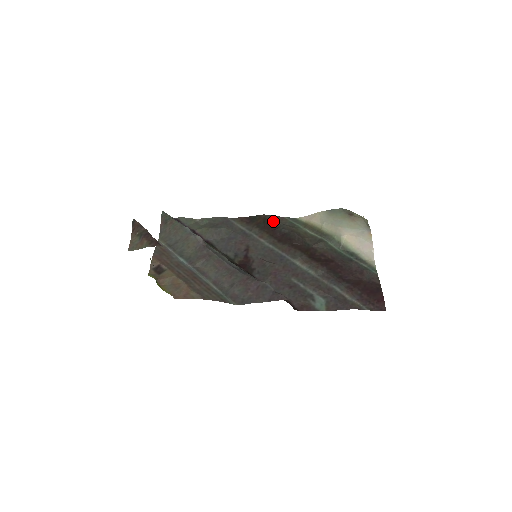
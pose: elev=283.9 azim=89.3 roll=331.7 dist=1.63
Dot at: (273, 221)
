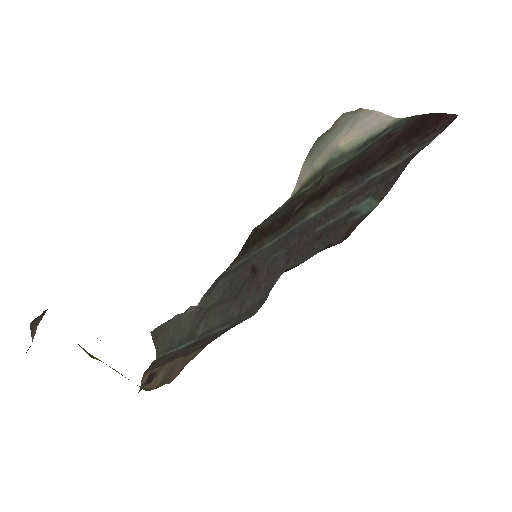
Dot at: (265, 223)
